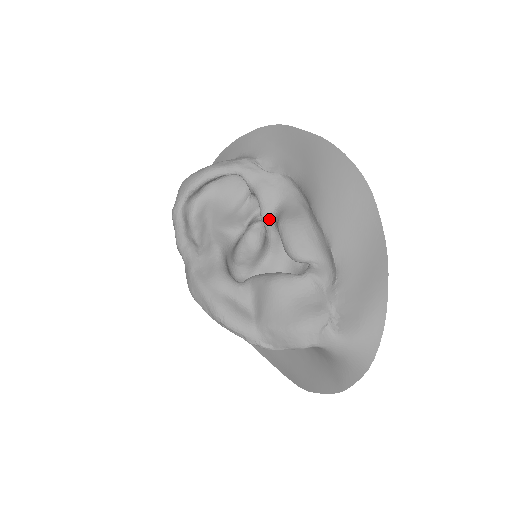
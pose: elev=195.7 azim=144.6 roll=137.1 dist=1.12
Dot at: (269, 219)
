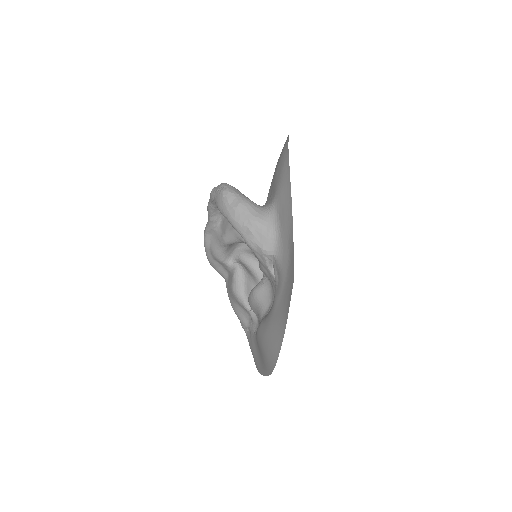
Dot at: occluded
